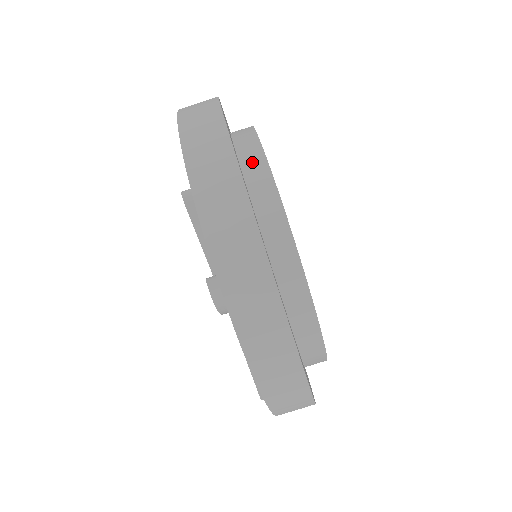
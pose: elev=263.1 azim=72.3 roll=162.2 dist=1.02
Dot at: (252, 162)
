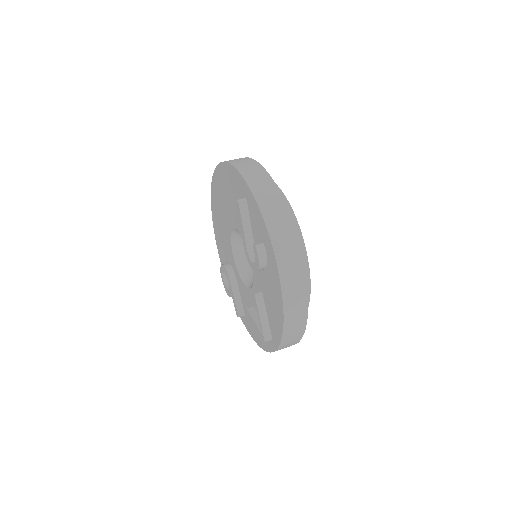
Dot at: occluded
